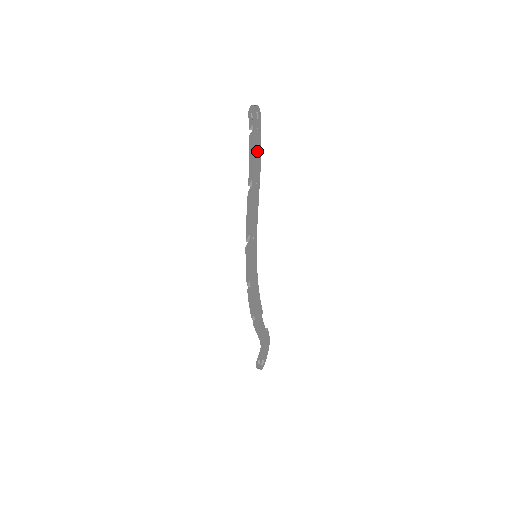
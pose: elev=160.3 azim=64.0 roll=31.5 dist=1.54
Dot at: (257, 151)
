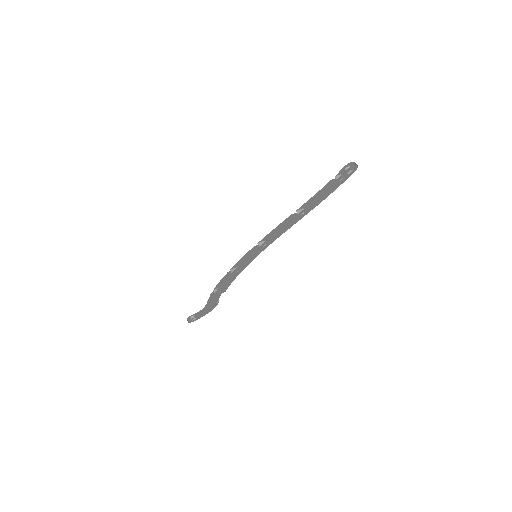
Dot at: (326, 194)
